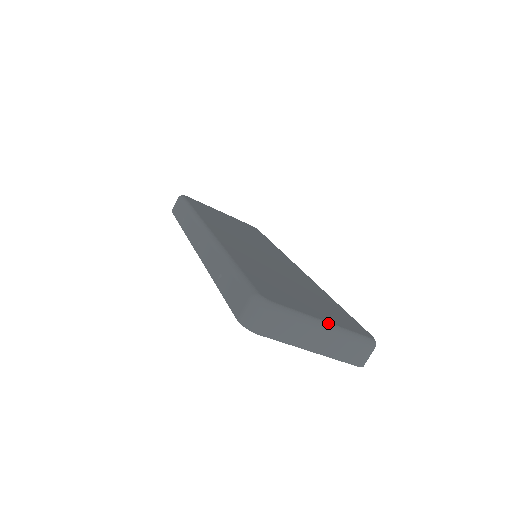
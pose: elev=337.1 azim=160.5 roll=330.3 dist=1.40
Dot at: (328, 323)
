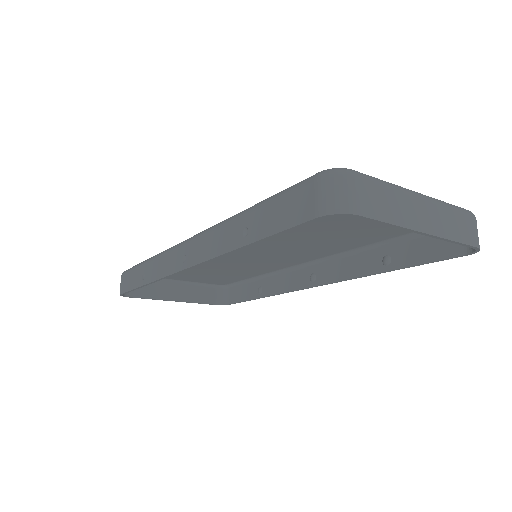
Dot at: (417, 193)
